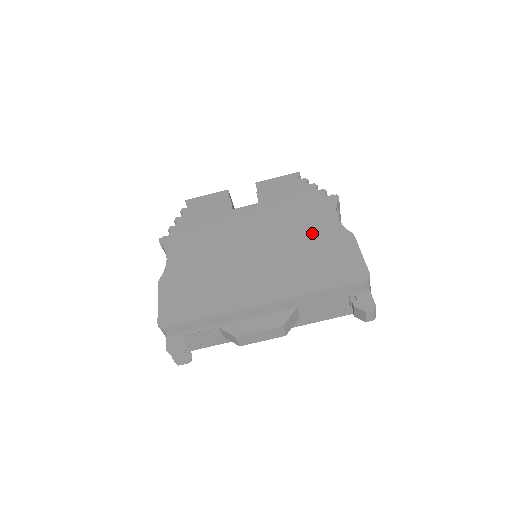
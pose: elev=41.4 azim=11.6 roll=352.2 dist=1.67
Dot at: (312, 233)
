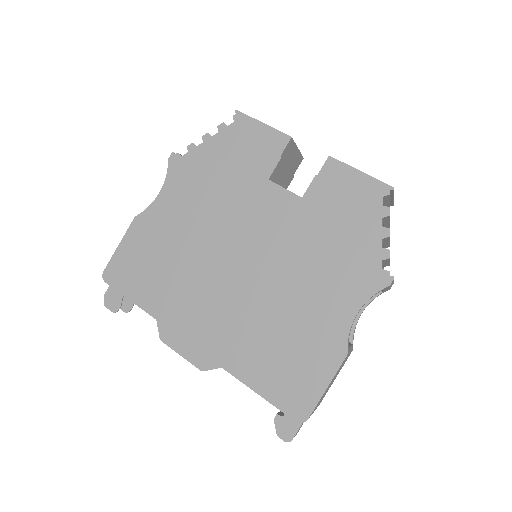
Dot at: (310, 307)
